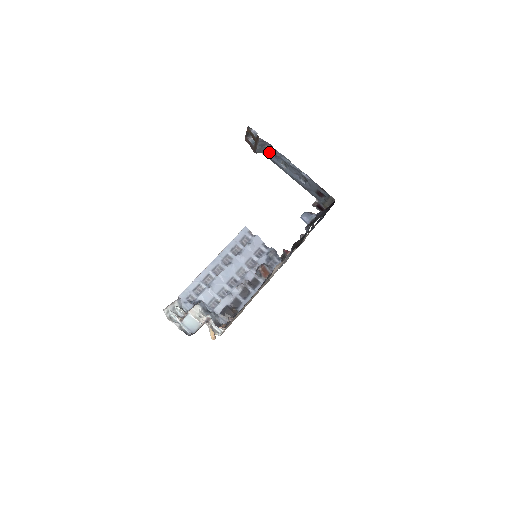
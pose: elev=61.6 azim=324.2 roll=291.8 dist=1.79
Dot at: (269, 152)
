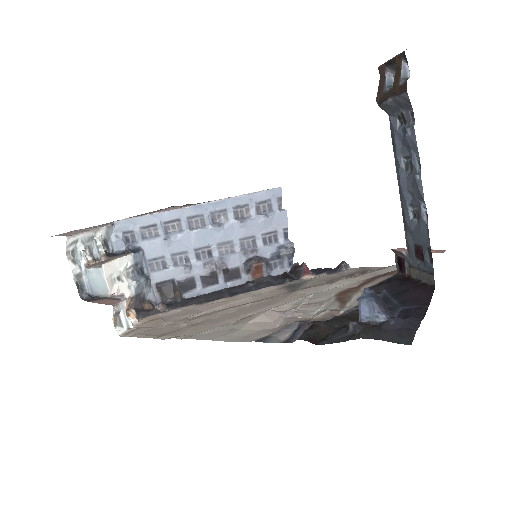
Dot at: (400, 122)
